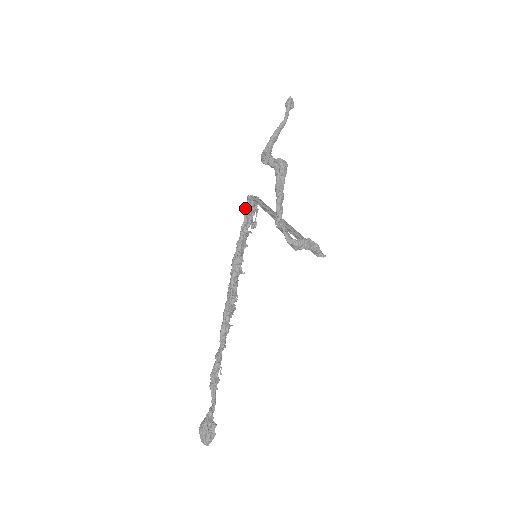
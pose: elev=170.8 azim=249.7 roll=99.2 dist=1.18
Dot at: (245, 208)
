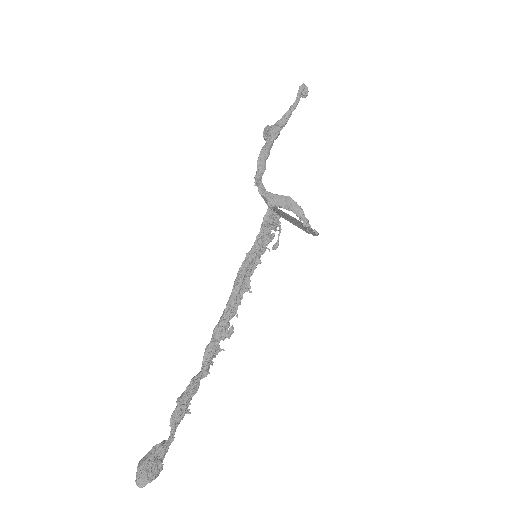
Dot at: (263, 218)
